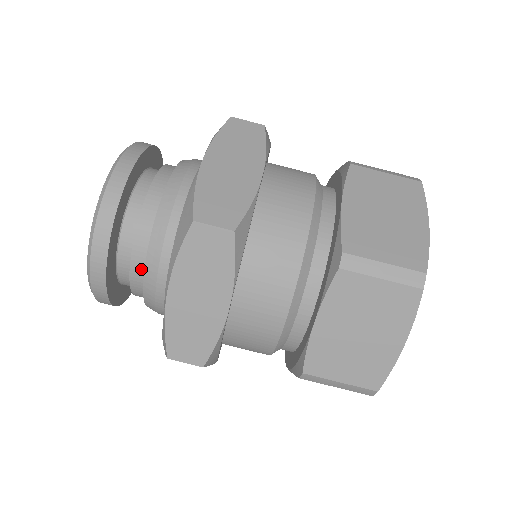
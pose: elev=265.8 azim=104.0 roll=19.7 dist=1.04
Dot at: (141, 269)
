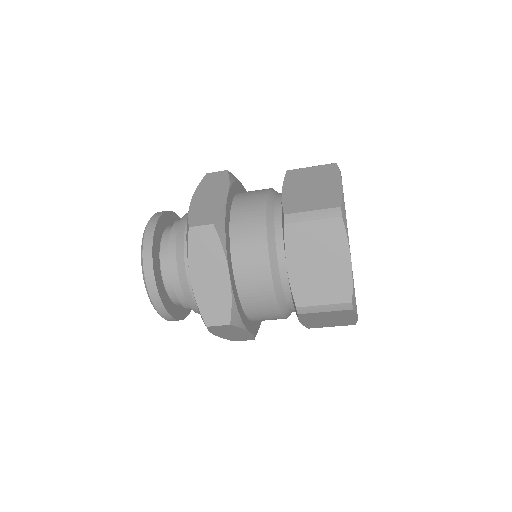
Dot at: occluded
